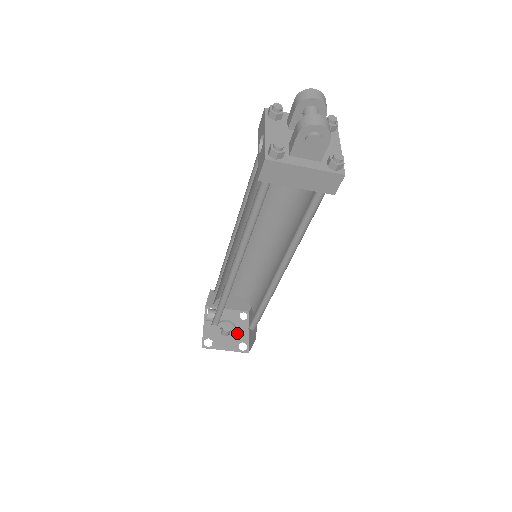
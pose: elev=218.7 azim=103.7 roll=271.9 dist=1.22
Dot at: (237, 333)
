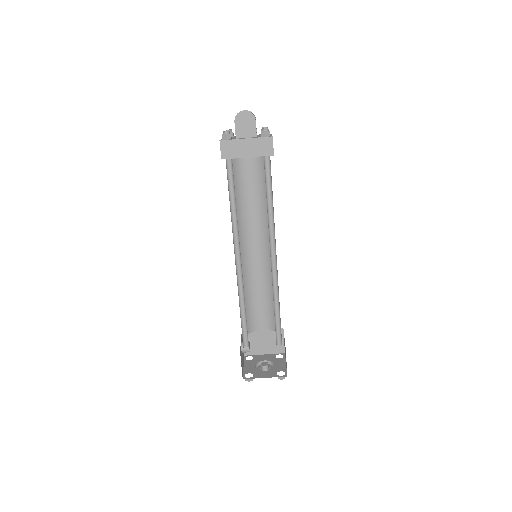
Dot at: (275, 366)
